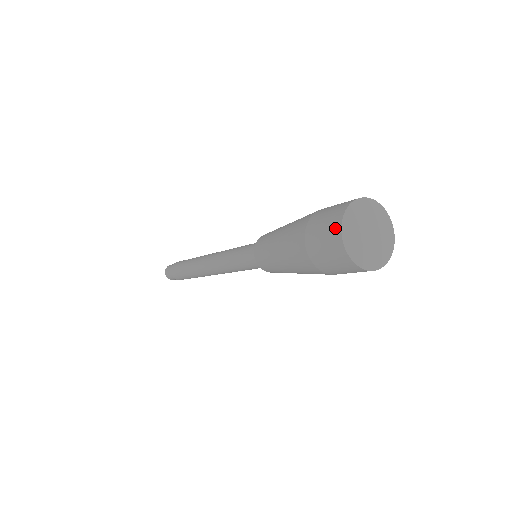
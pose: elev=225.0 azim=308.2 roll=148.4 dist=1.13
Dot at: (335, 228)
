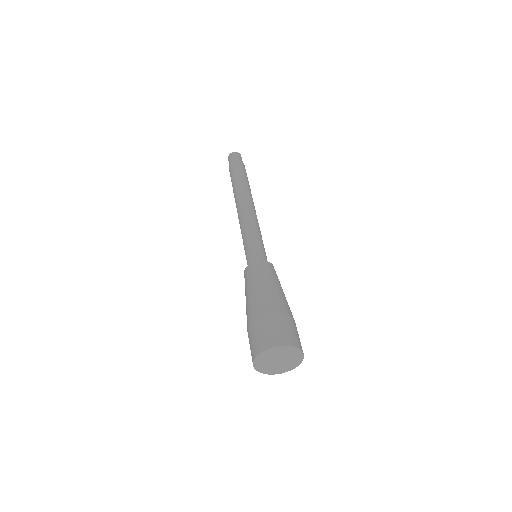
Dot at: (257, 349)
